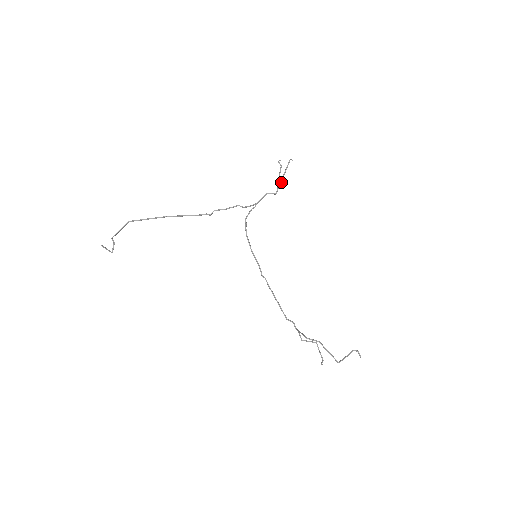
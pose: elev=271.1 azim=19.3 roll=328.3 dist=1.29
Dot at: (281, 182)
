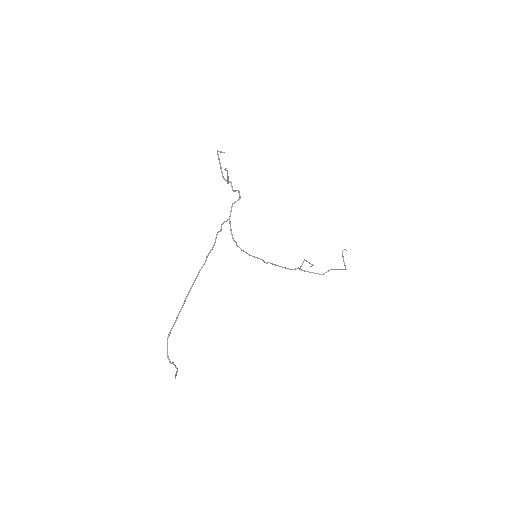
Dot at: (230, 182)
